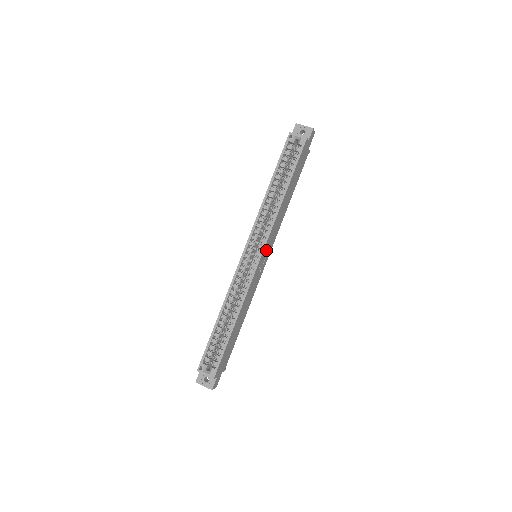
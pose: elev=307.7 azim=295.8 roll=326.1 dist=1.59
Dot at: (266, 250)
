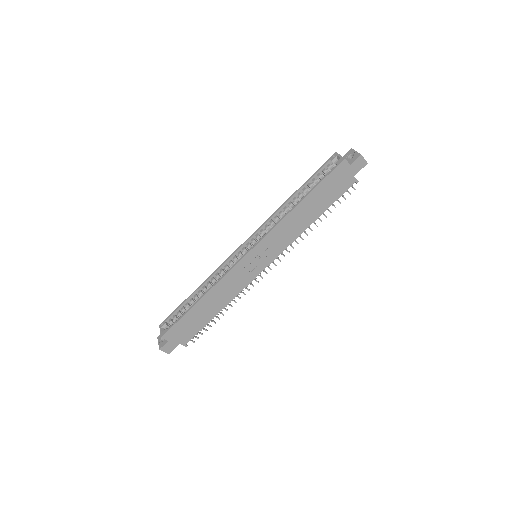
Dot at: (263, 252)
